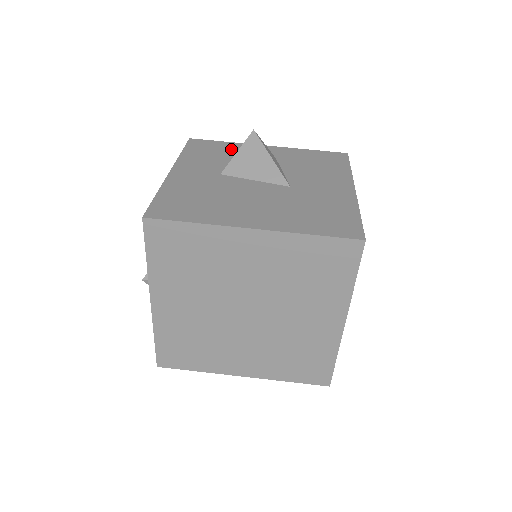
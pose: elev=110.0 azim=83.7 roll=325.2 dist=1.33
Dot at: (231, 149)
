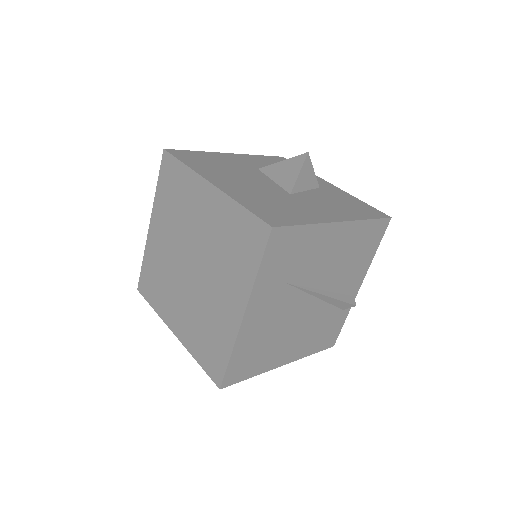
Dot at: occluded
